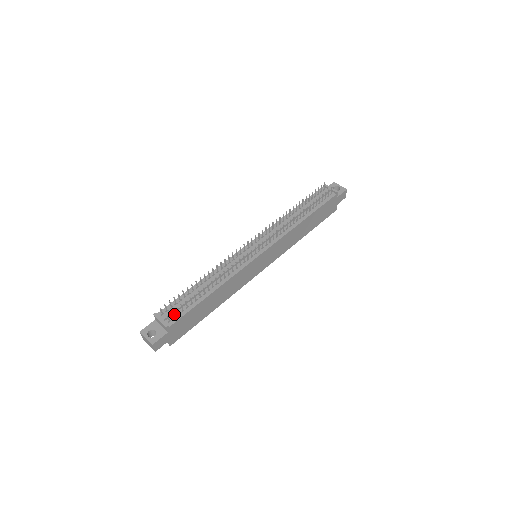
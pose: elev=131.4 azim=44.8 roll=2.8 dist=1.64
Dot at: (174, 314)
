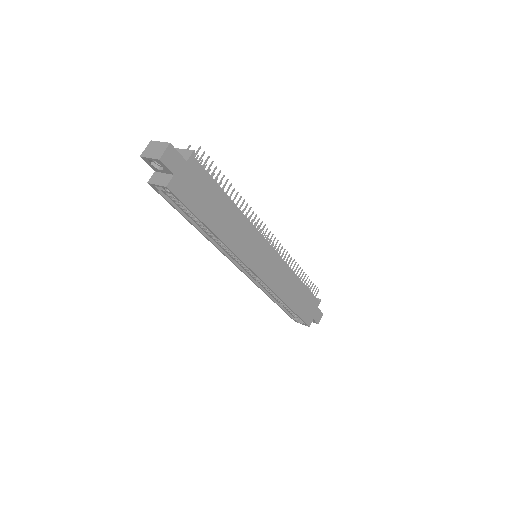
Dot at: occluded
